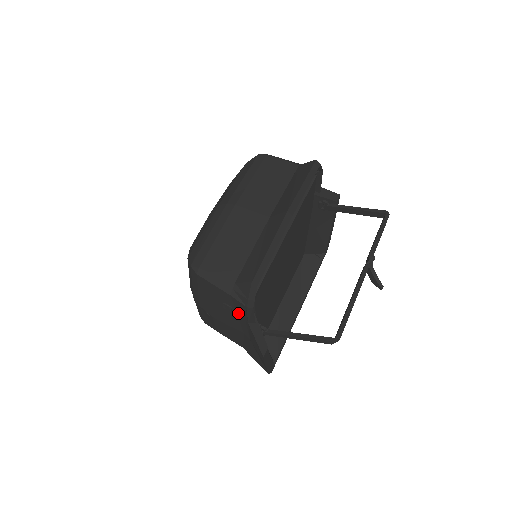
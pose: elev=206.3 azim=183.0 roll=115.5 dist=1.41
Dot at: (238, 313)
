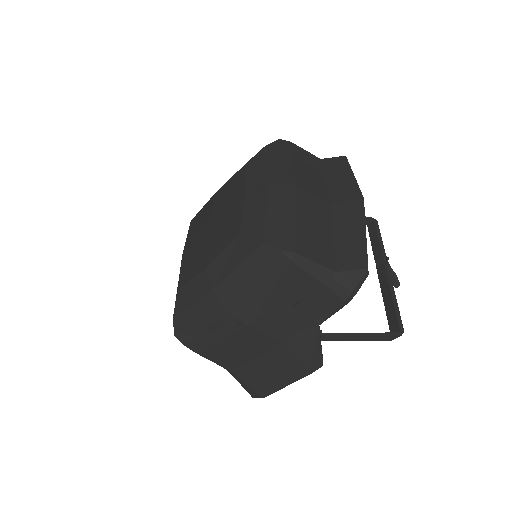
Dot at: (310, 313)
